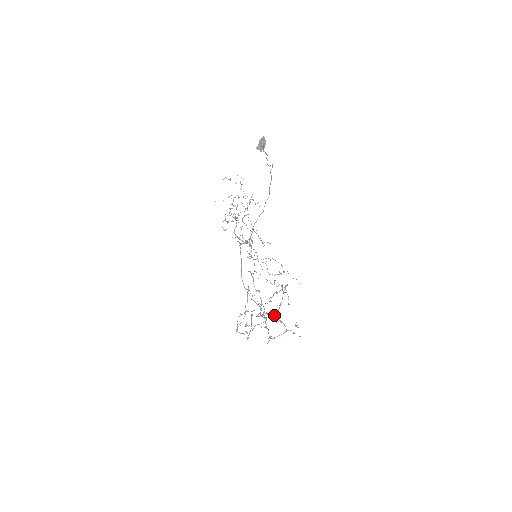
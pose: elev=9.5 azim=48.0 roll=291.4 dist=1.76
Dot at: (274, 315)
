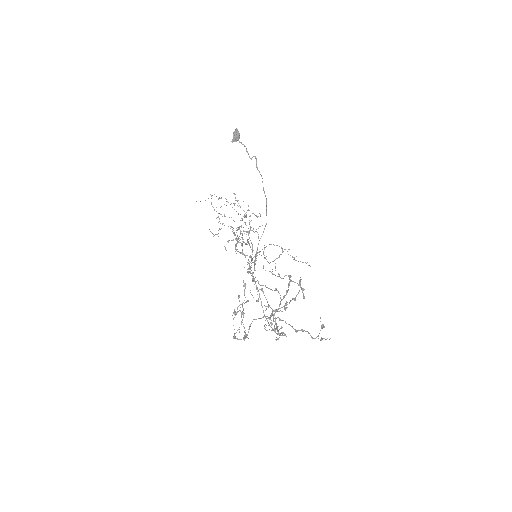
Dot at: (279, 305)
